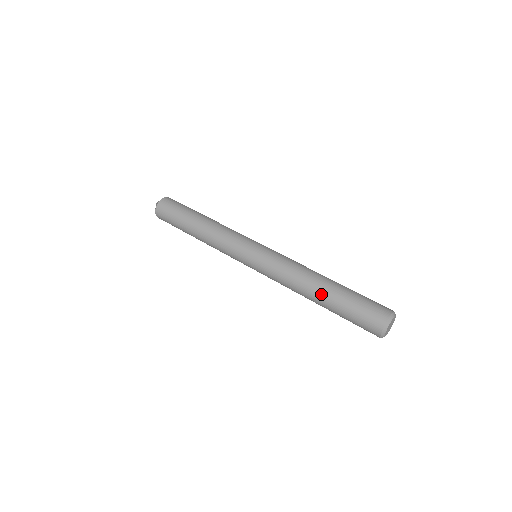
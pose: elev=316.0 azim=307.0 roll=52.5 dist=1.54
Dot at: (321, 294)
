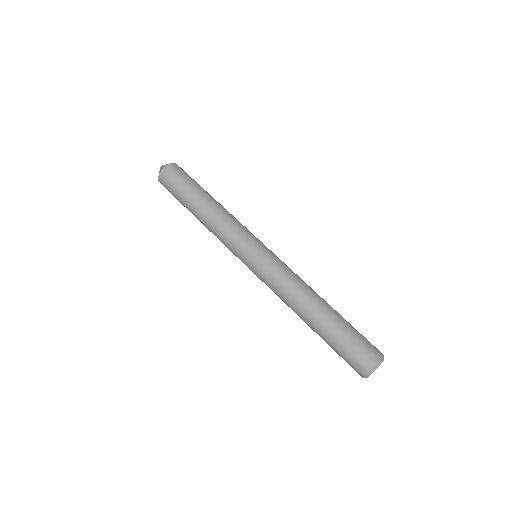
Dot at: occluded
